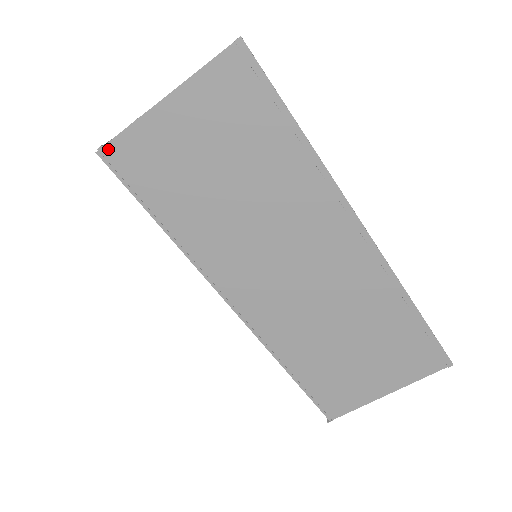
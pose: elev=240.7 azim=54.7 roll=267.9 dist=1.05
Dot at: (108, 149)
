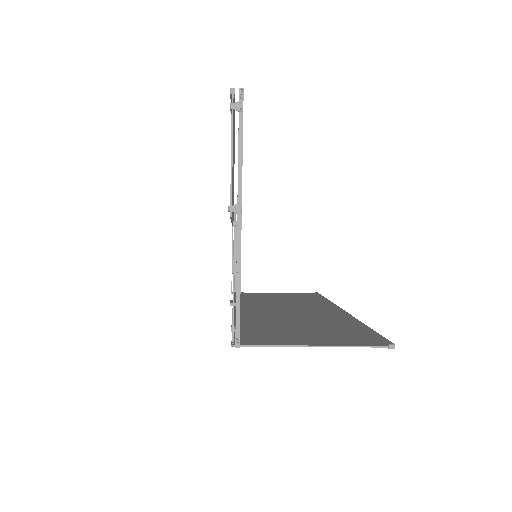
Dot at: (243, 346)
